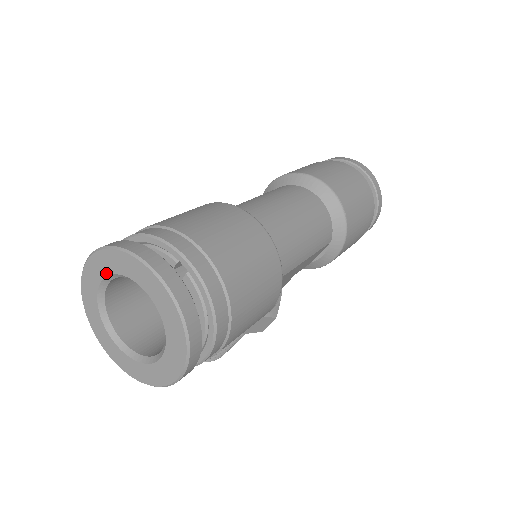
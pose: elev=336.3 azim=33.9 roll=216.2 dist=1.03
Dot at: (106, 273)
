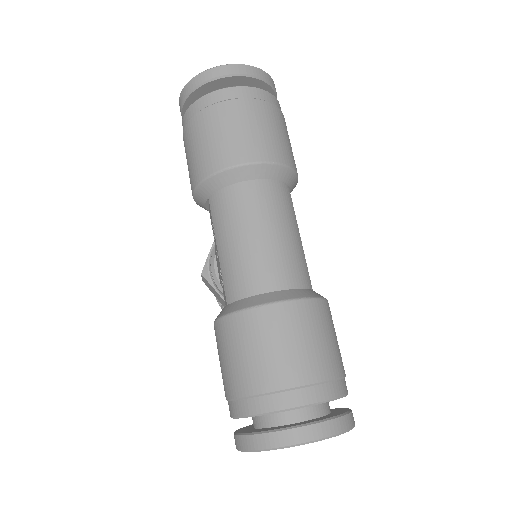
Dot at: occluded
